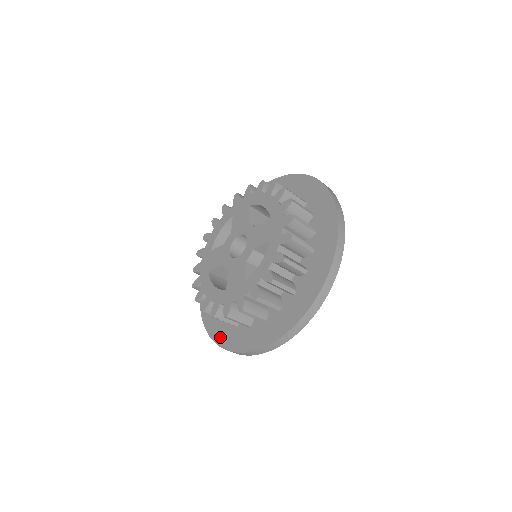
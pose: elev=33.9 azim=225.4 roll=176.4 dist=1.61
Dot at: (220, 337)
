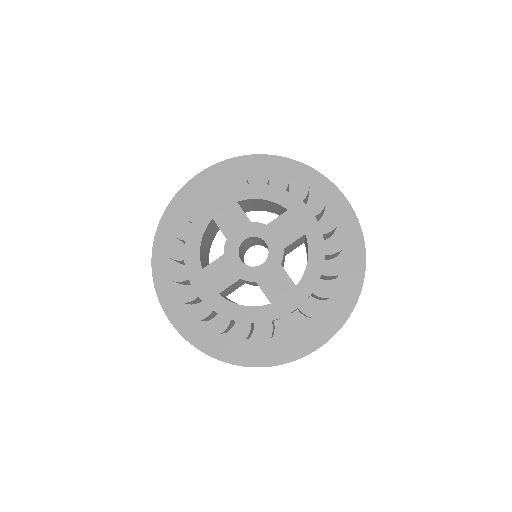
Dot at: (253, 358)
